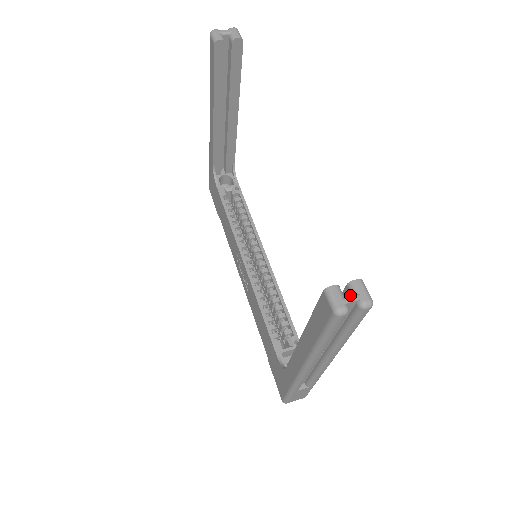
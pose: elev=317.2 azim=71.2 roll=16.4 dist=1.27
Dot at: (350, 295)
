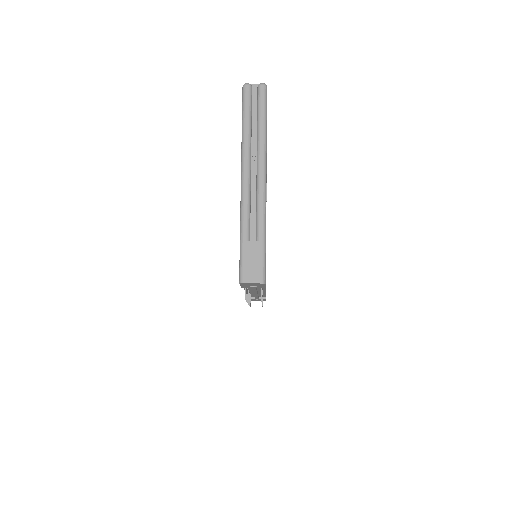
Dot at: occluded
